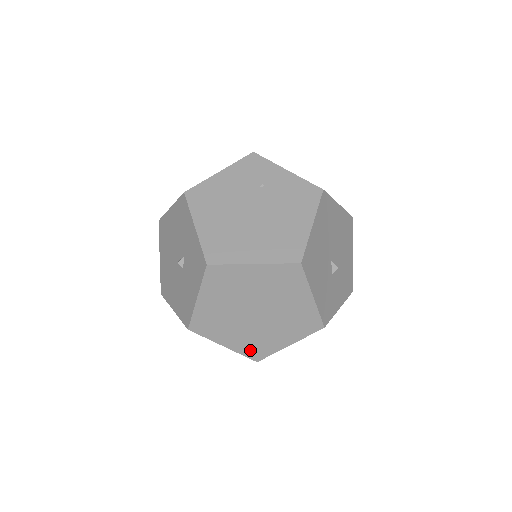
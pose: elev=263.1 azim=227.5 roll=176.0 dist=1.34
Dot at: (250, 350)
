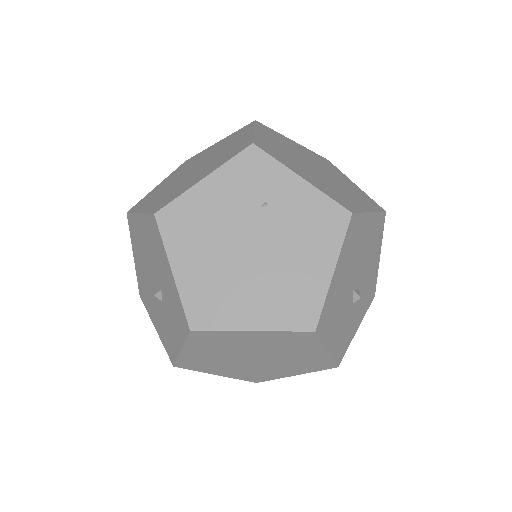
Dot at: (248, 377)
